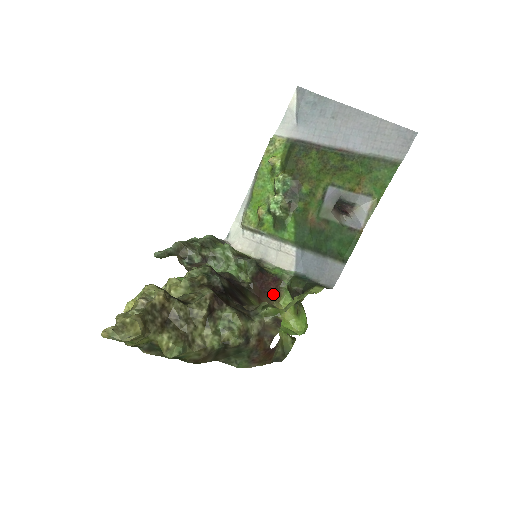
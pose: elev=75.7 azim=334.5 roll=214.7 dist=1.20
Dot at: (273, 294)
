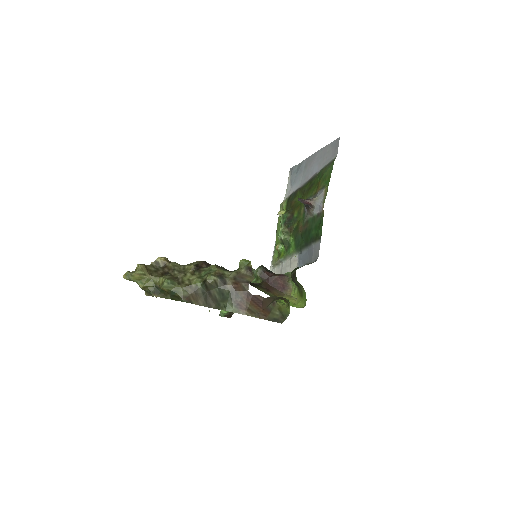
Dot at: (282, 288)
